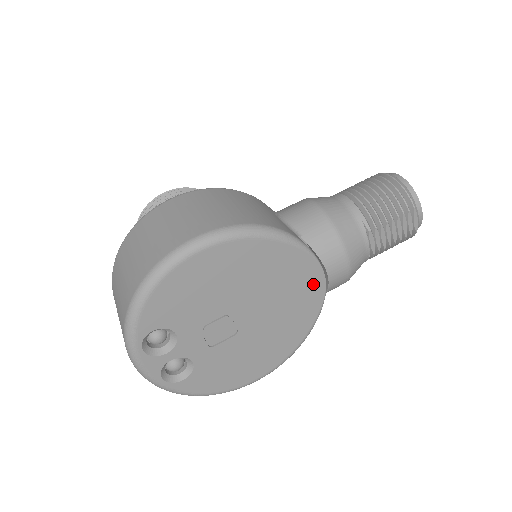
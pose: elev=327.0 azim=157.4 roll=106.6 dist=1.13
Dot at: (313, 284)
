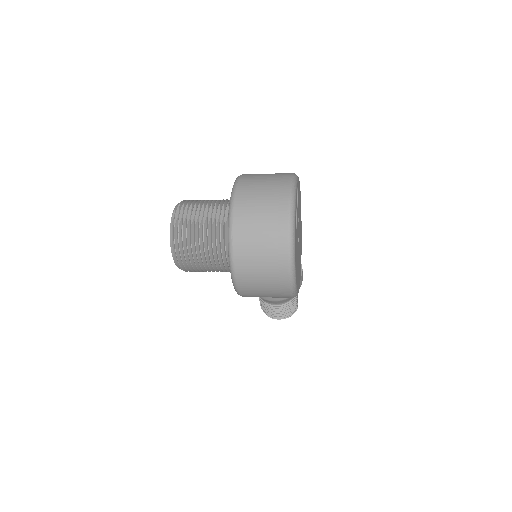
Dot at: occluded
